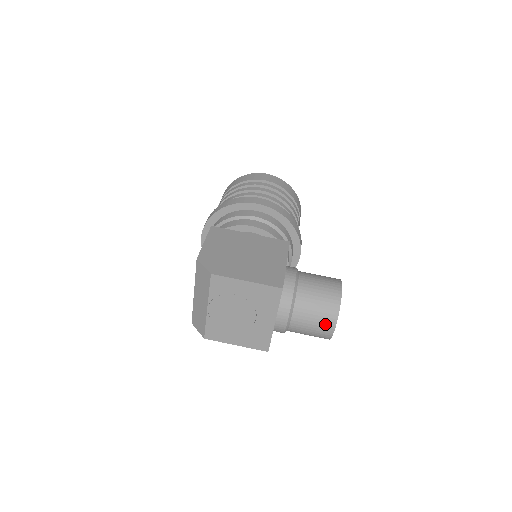
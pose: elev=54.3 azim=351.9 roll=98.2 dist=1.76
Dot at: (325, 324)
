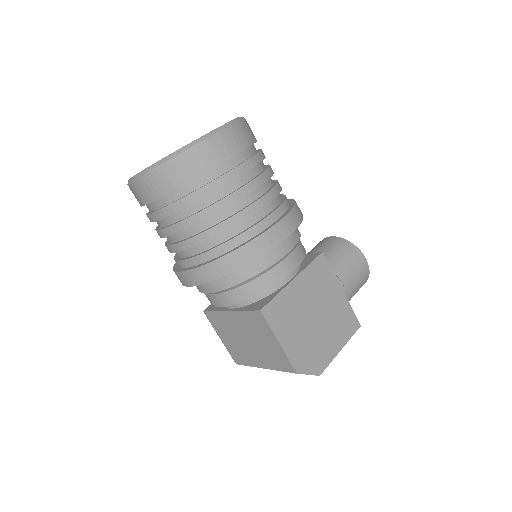
Dot at: occluded
